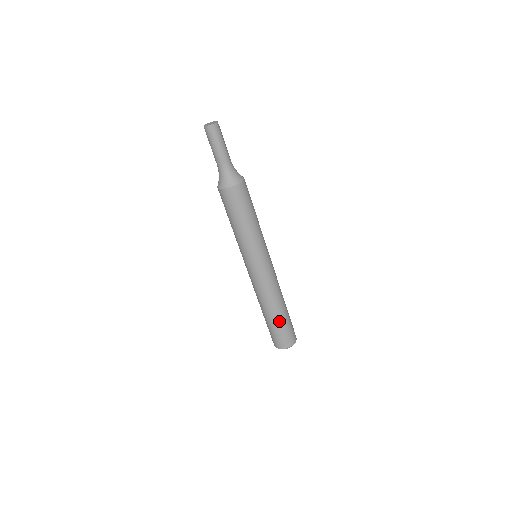
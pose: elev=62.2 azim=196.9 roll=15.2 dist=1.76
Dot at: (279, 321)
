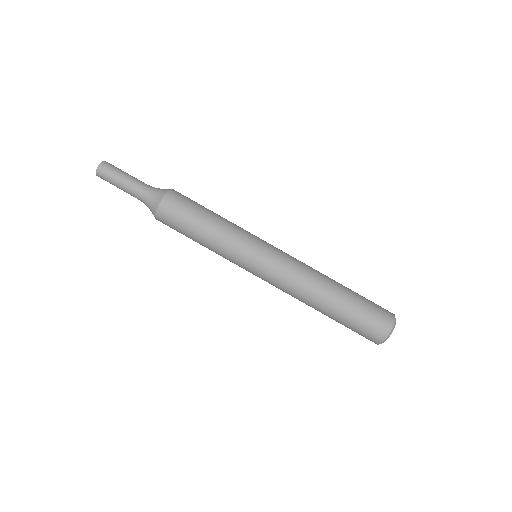
Dot at: (345, 306)
